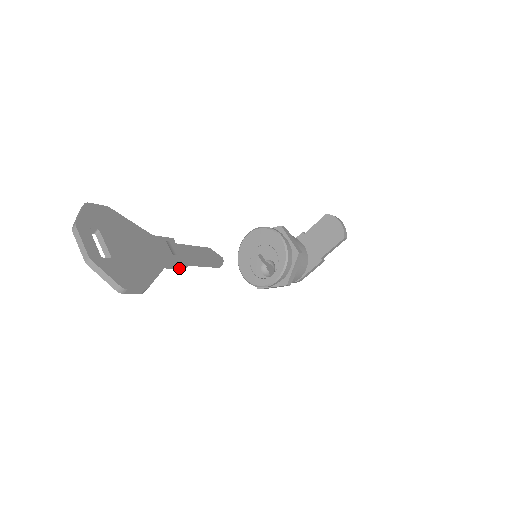
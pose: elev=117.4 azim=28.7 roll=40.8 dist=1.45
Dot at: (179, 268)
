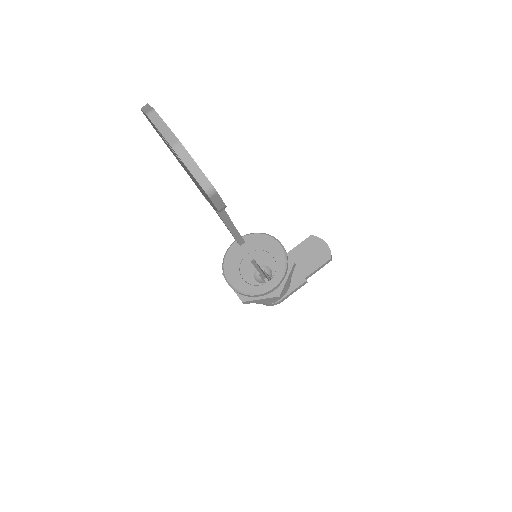
Dot at: (223, 219)
